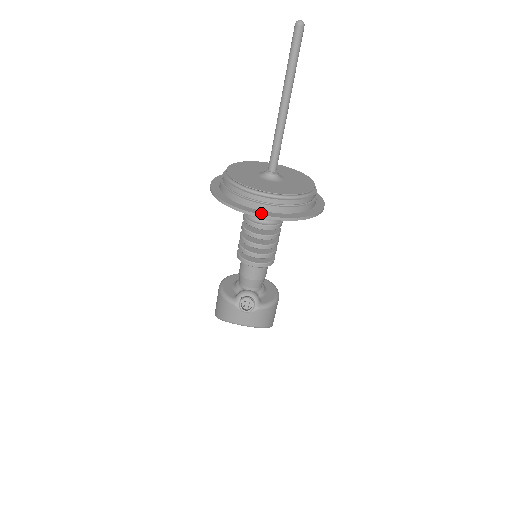
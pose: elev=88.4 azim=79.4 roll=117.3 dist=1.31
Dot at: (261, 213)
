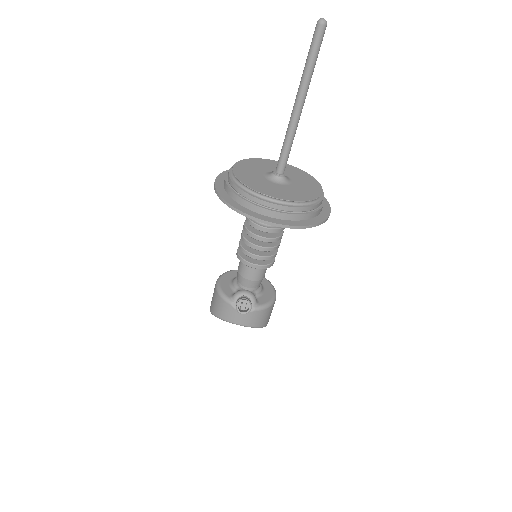
Dot at: (266, 219)
